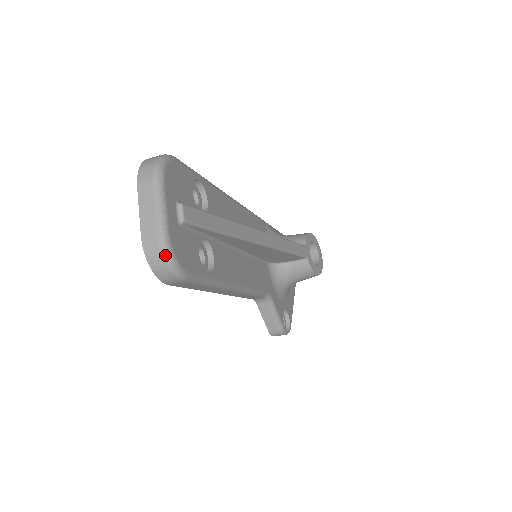
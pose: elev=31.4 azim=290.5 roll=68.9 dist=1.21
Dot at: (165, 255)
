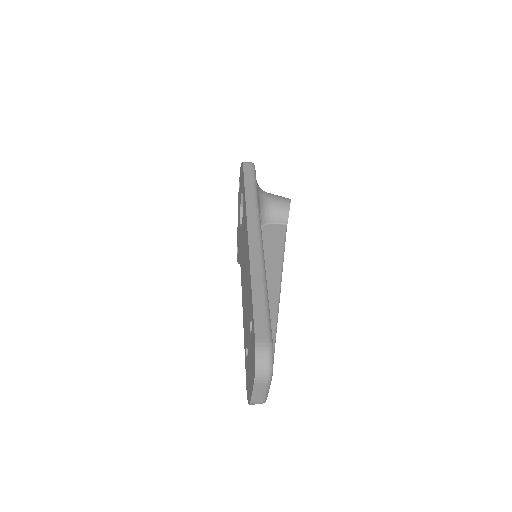
Dot at: occluded
